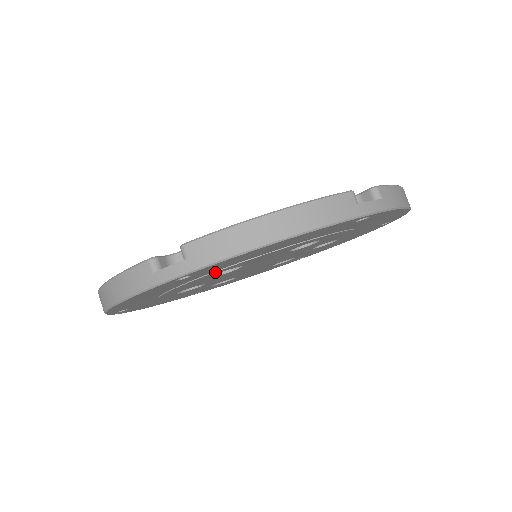
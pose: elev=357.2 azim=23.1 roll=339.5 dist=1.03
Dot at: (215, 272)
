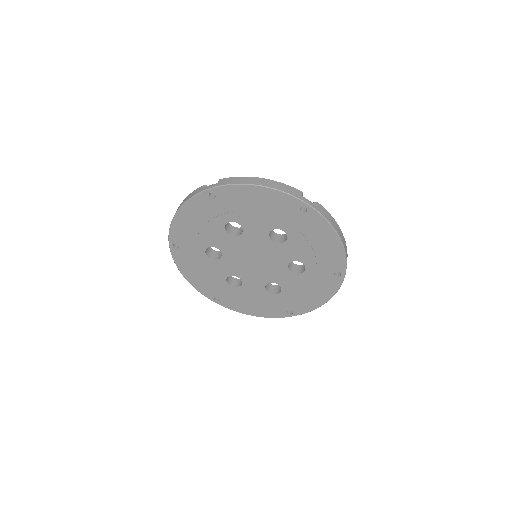
Dot at: (227, 214)
